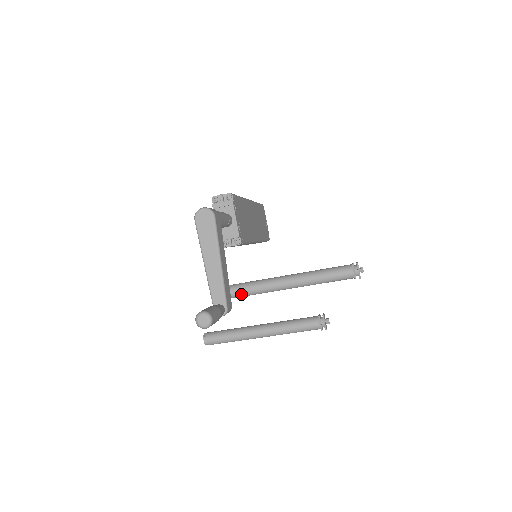
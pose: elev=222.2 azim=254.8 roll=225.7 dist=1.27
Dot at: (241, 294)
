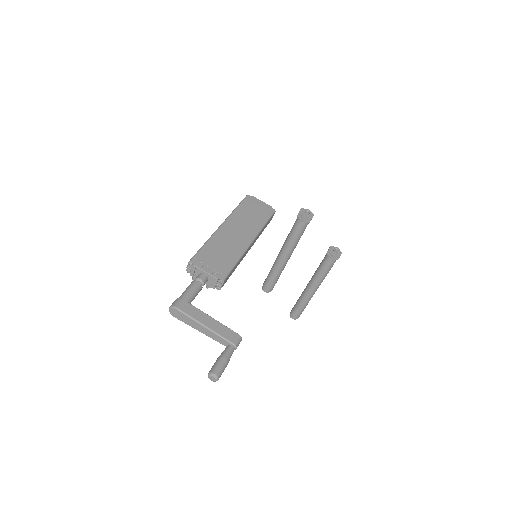
Dot at: (271, 287)
